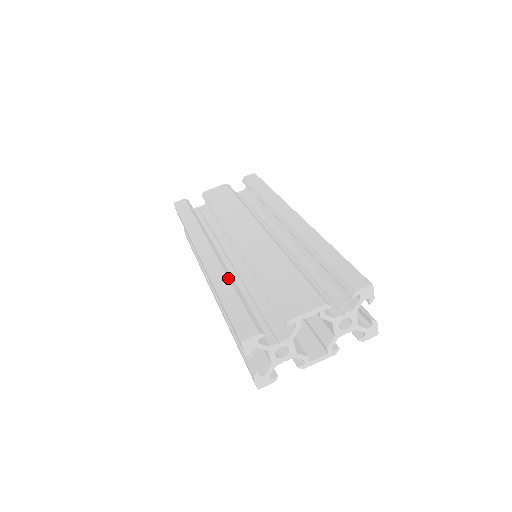
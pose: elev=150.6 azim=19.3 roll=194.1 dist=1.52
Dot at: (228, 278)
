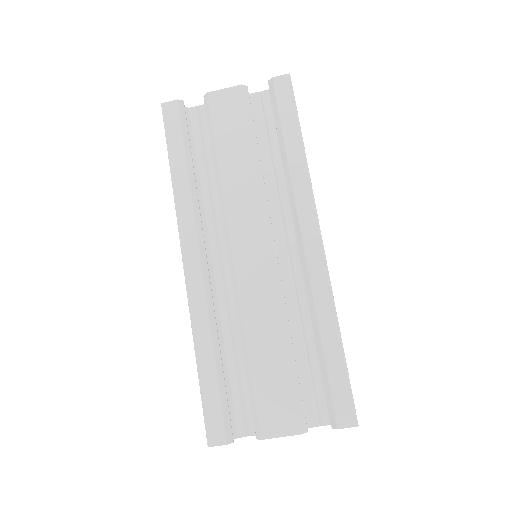
Dot at: (211, 335)
